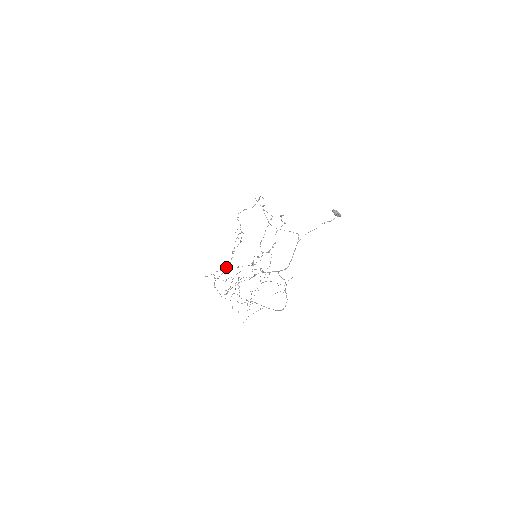
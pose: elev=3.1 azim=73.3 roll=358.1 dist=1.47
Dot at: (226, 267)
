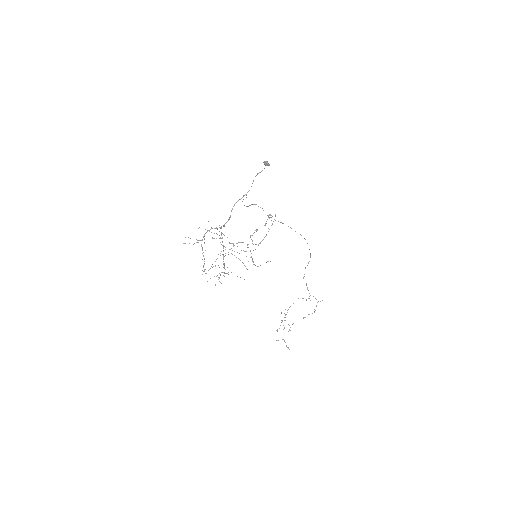
Dot at: occluded
